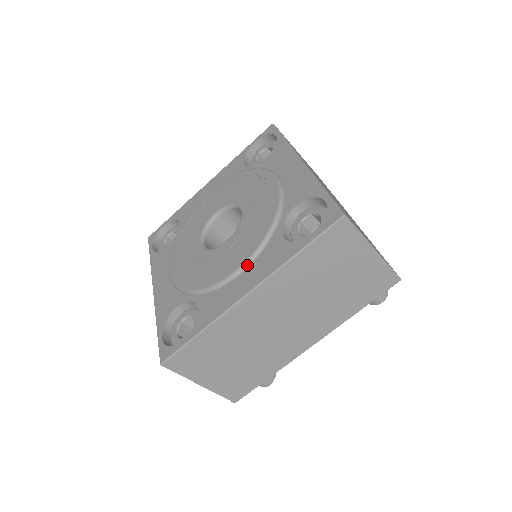
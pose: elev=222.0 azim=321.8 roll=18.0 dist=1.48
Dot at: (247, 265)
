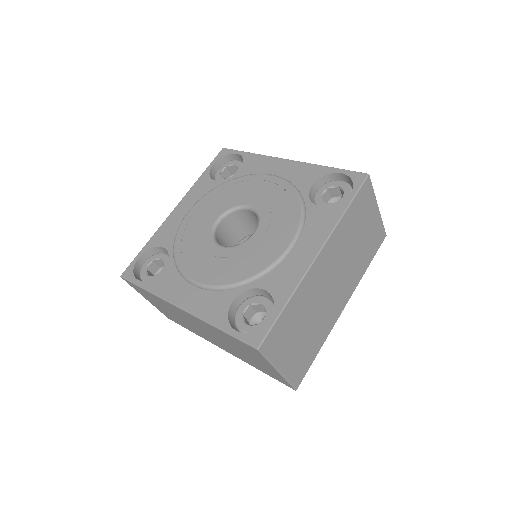
Dot at: (299, 236)
